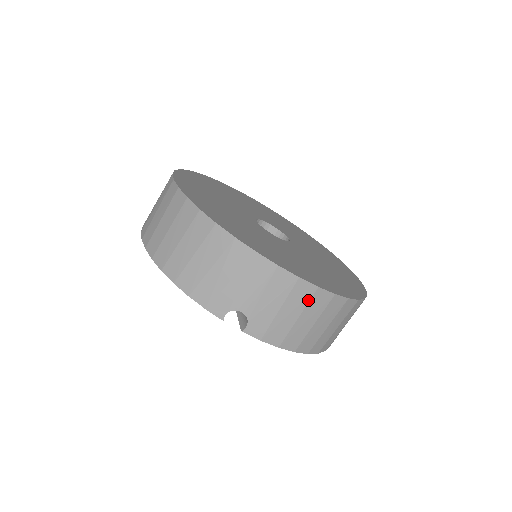
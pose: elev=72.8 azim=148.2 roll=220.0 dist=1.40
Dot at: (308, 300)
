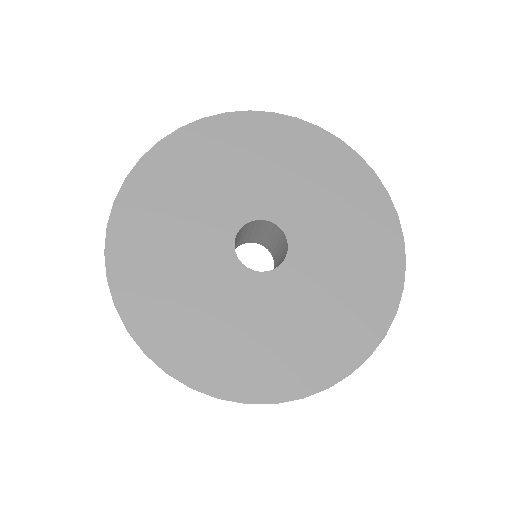
Dot at: occluded
